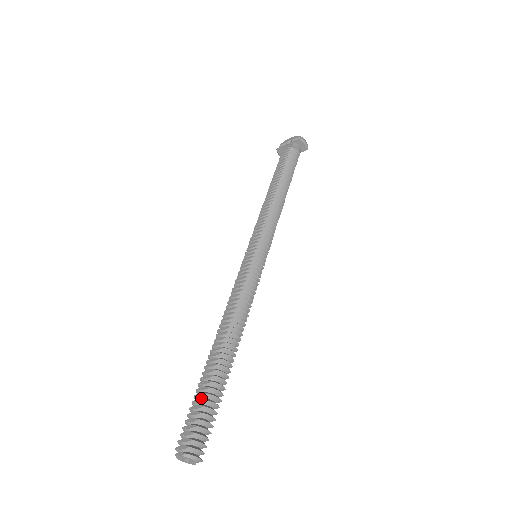
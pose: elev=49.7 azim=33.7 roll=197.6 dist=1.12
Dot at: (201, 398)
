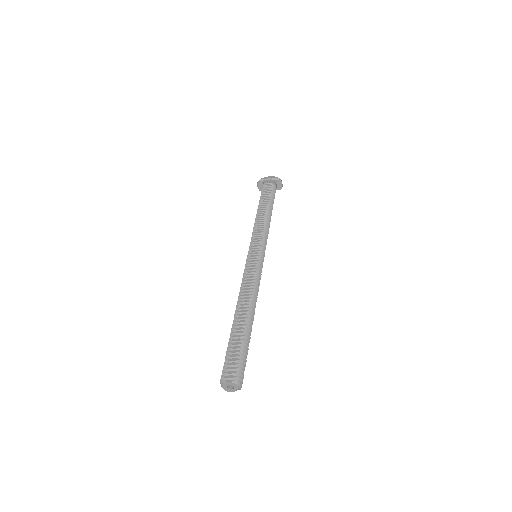
Dot at: (237, 346)
